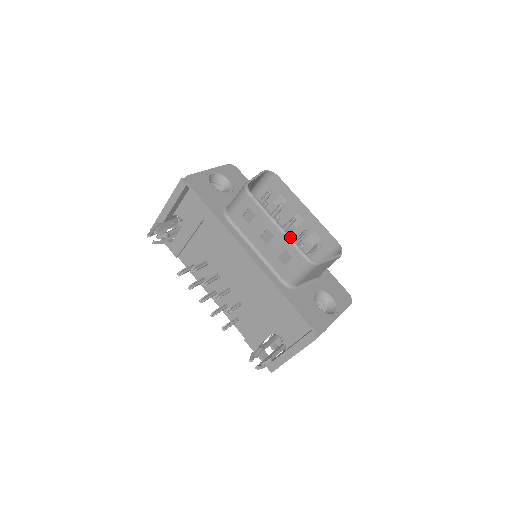
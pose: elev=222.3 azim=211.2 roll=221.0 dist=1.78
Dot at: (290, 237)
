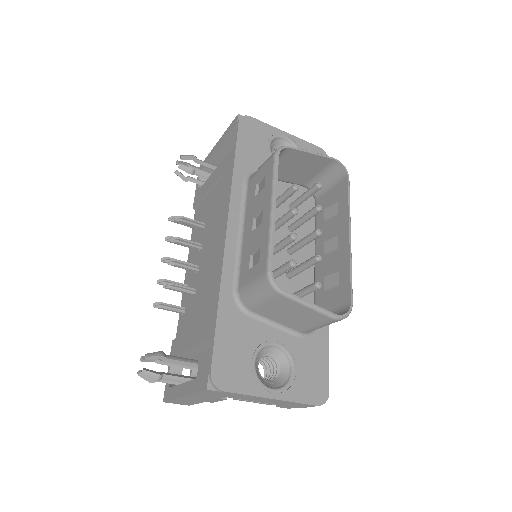
Dot at: (274, 232)
